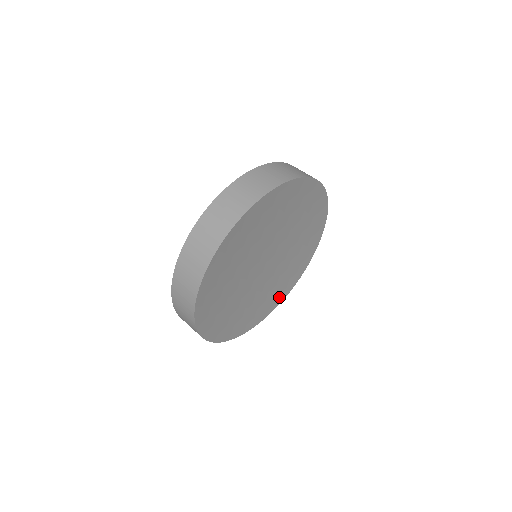
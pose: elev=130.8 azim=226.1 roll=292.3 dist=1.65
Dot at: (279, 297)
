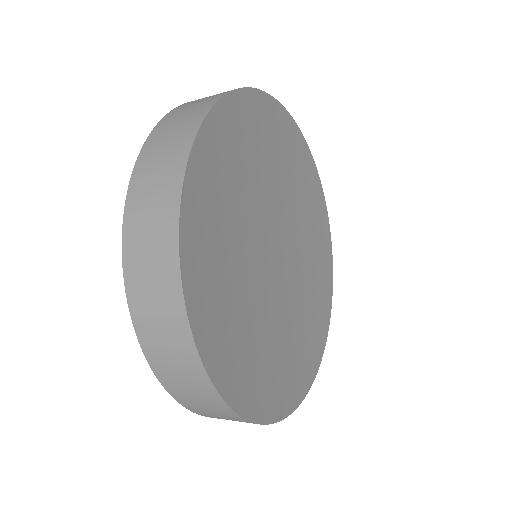
Dot at: (295, 385)
